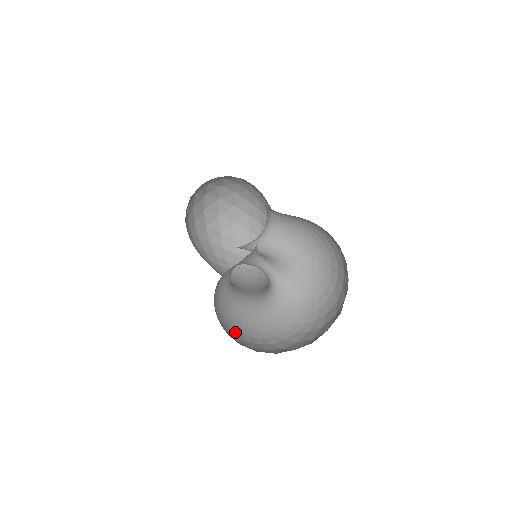
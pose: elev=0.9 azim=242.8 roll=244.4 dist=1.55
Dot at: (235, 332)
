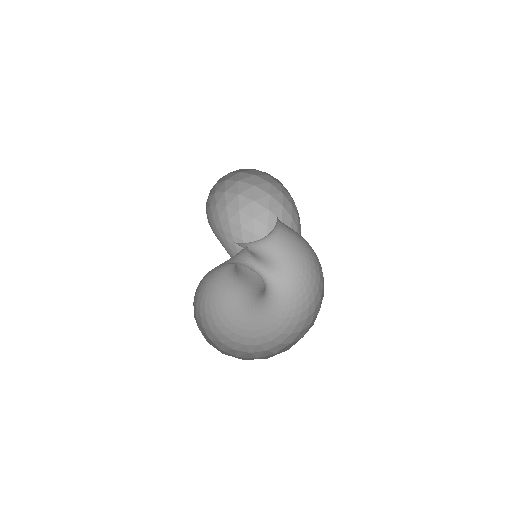
Dot at: (217, 324)
